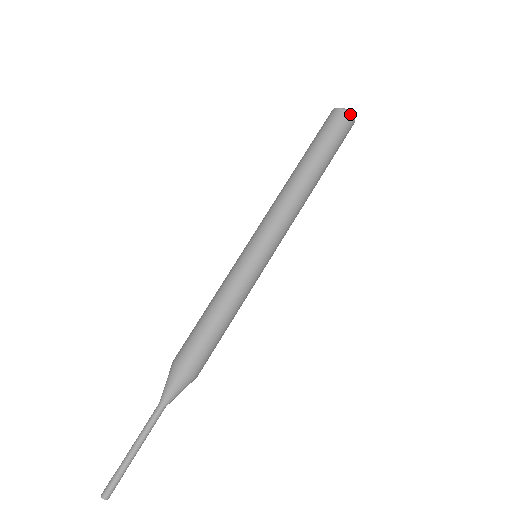
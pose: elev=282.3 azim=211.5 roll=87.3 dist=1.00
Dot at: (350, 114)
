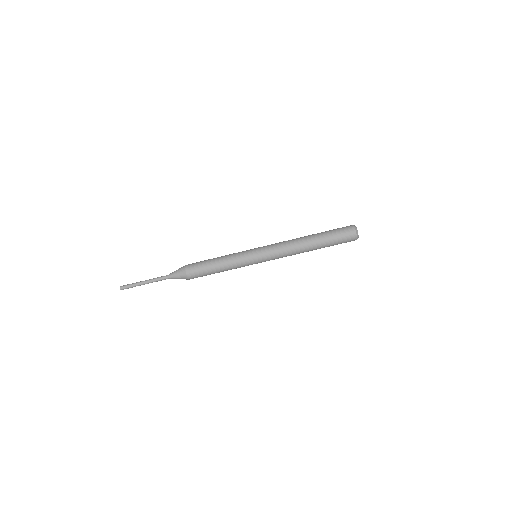
Dot at: (357, 237)
